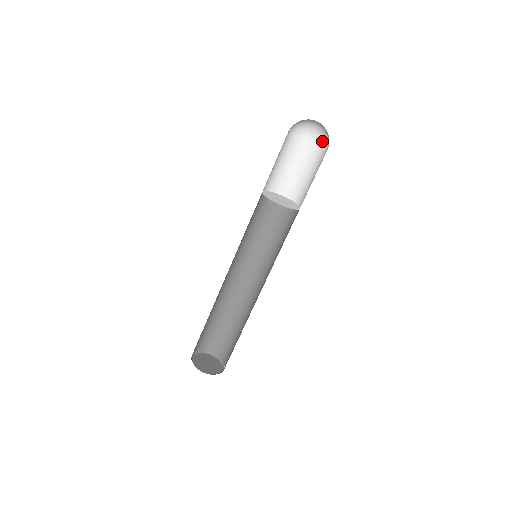
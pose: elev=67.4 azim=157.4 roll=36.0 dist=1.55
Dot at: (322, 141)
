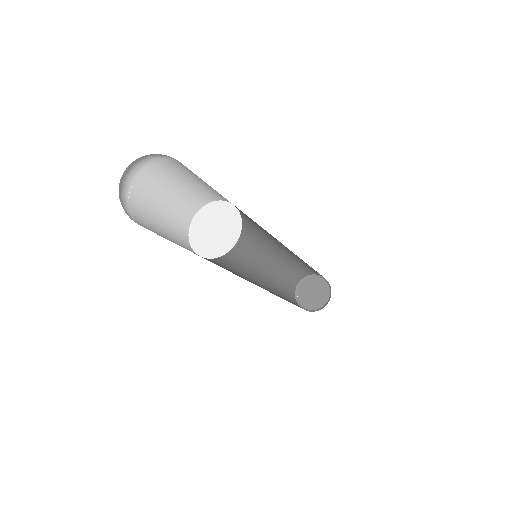
Dot at: occluded
